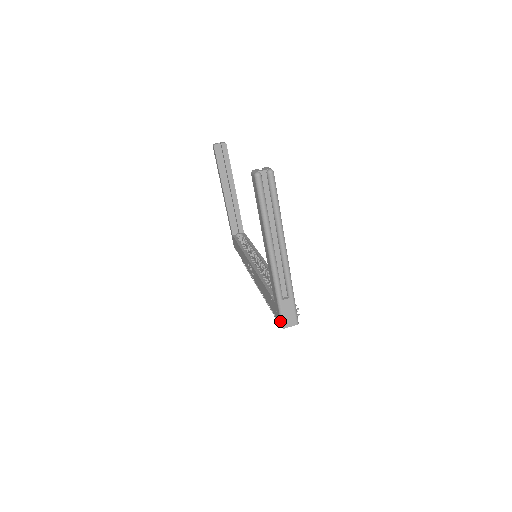
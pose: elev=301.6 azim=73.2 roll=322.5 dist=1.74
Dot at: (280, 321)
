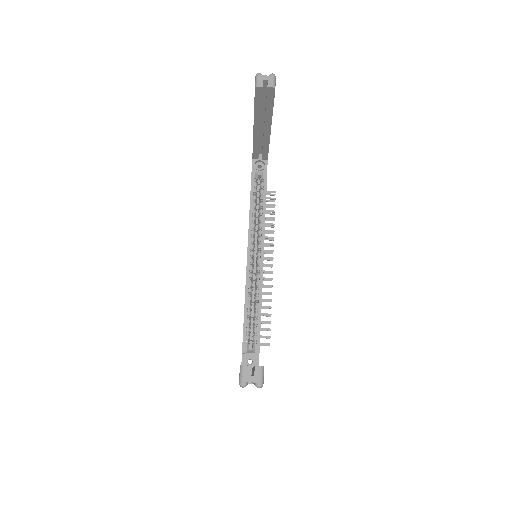
Dot at: occluded
